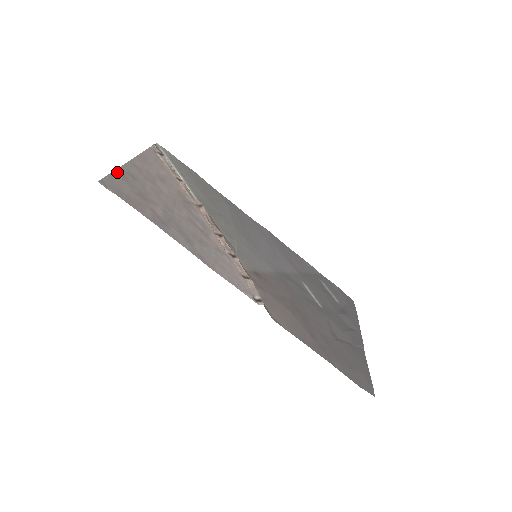
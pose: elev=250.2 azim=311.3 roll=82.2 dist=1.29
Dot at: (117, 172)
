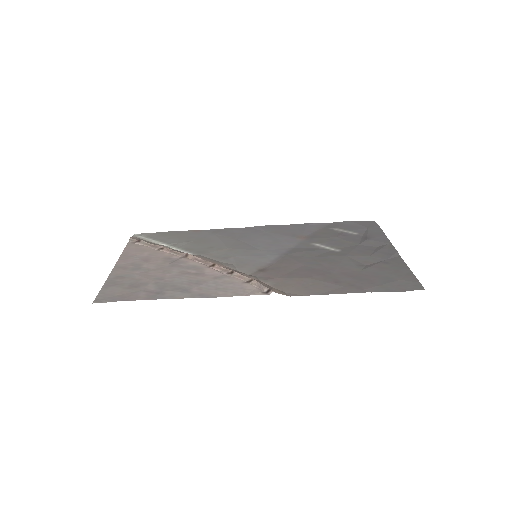
Dot at: (106, 284)
